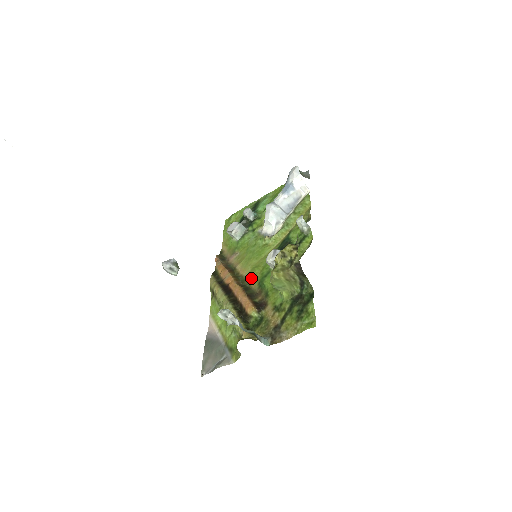
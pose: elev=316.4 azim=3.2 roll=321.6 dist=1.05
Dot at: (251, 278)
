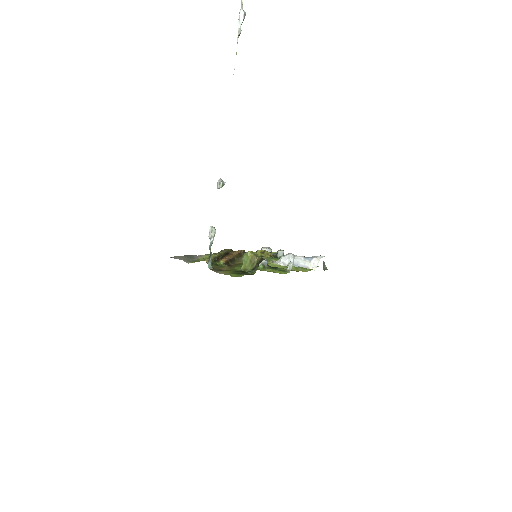
Dot at: (242, 262)
